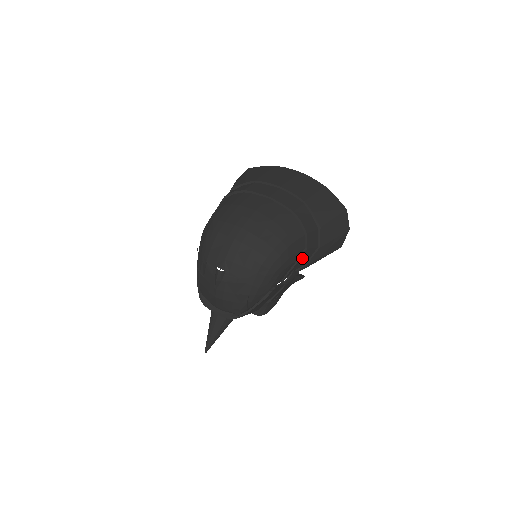
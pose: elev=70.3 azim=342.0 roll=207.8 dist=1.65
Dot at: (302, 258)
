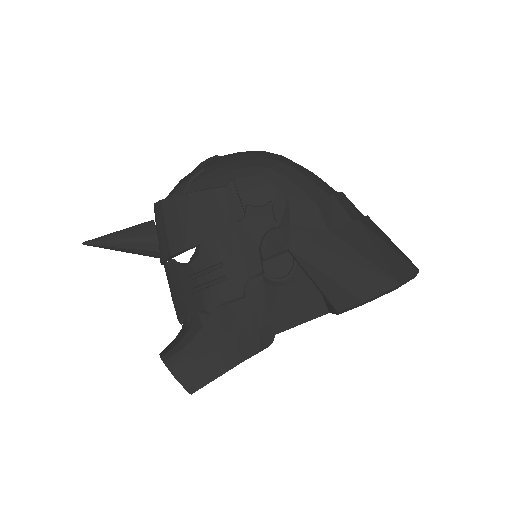
Dot at: (298, 204)
